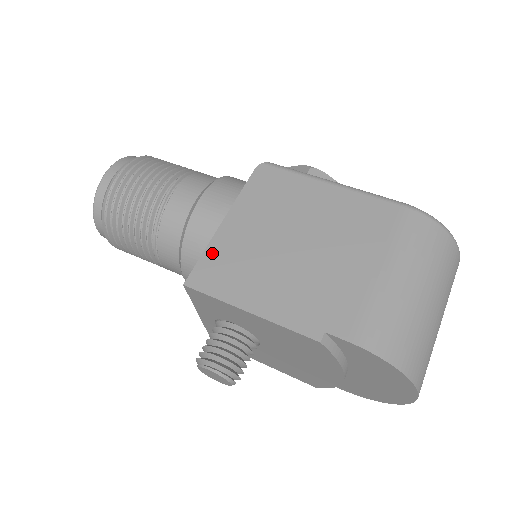
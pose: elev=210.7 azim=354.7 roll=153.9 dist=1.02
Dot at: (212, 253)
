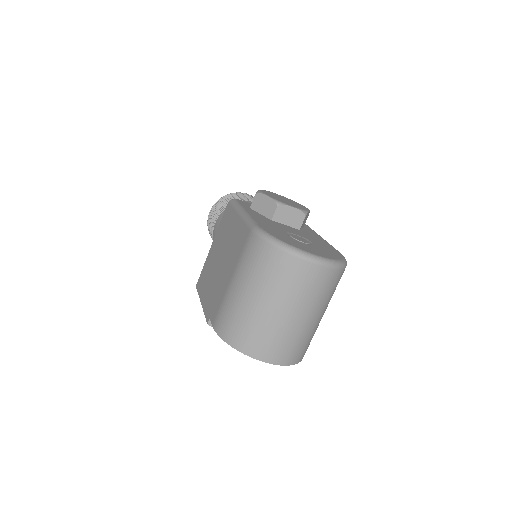
Dot at: (204, 268)
